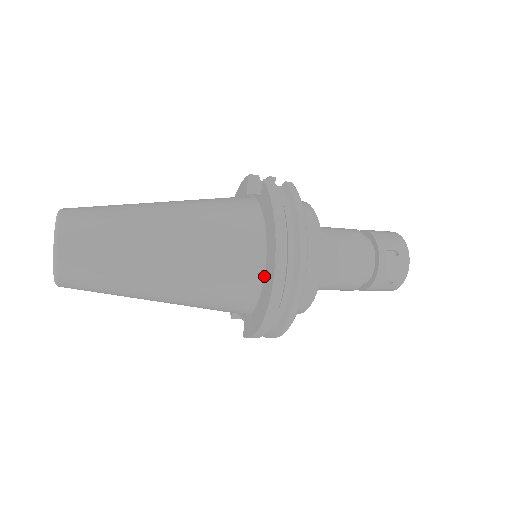
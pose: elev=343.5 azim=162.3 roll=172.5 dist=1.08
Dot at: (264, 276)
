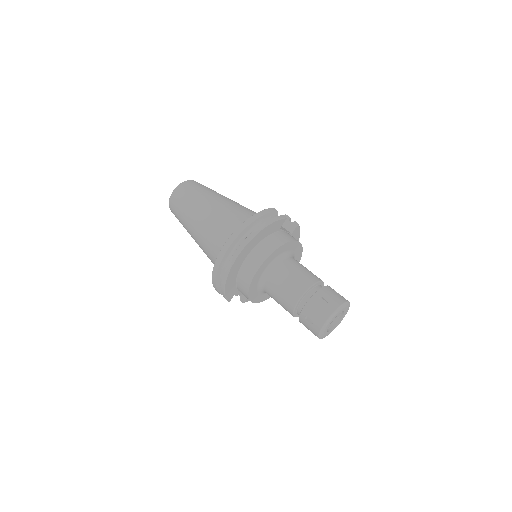
Dot at: occluded
